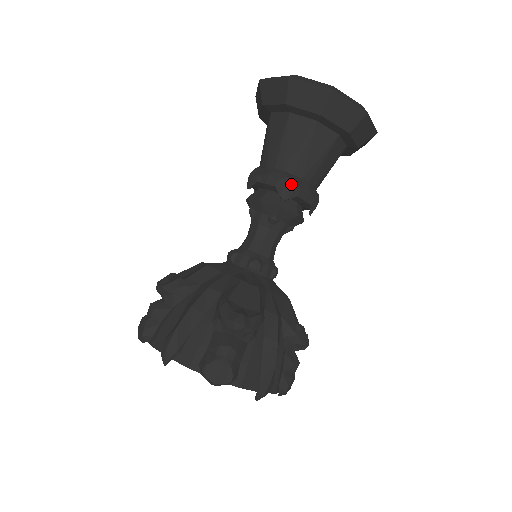
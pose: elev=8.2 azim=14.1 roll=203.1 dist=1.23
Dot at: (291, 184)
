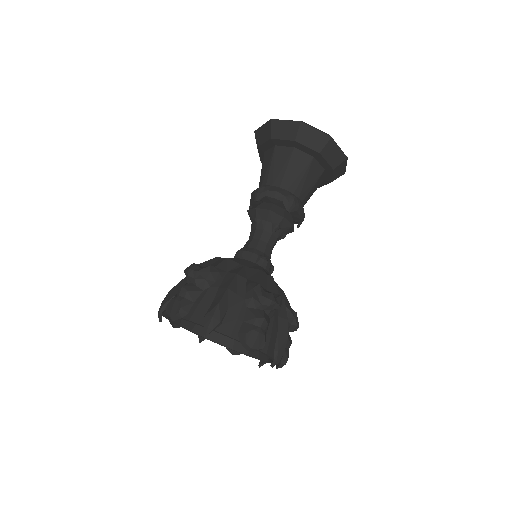
Dot at: (294, 201)
